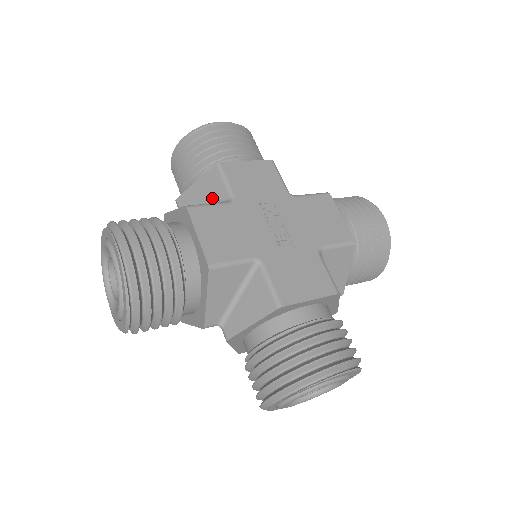
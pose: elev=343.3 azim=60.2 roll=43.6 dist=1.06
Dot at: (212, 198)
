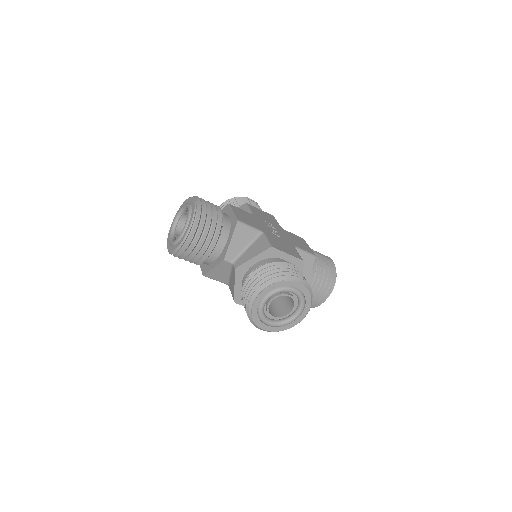
Dot at: occluded
